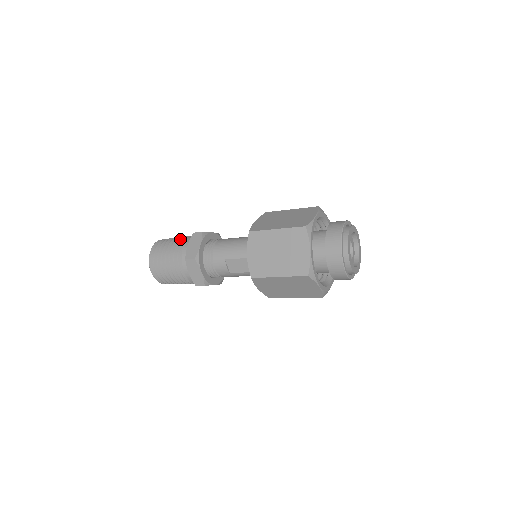
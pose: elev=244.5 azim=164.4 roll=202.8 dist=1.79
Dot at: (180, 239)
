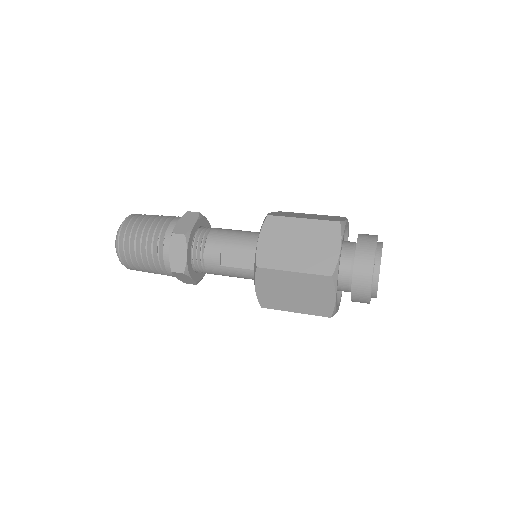
Dot at: (167, 216)
